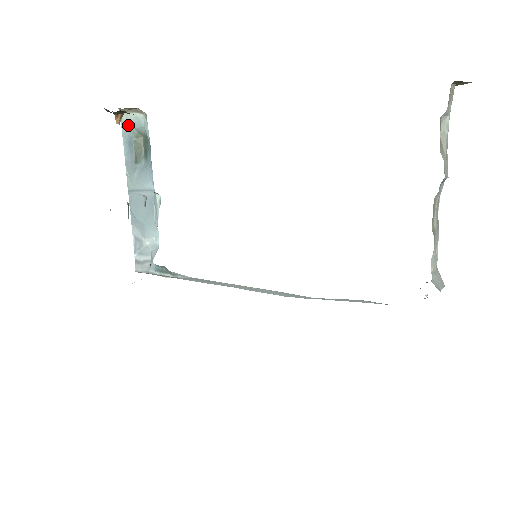
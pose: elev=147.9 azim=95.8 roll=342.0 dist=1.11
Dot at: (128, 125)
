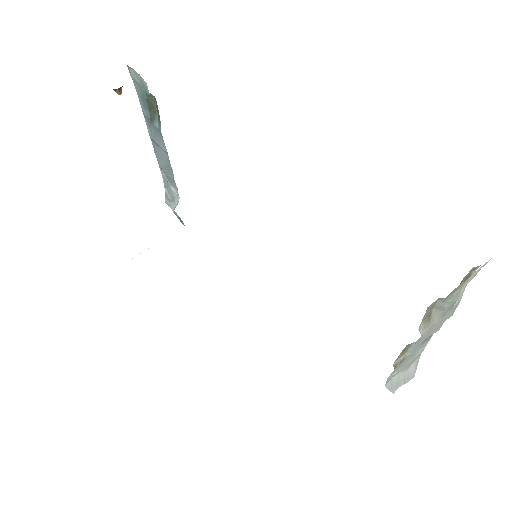
Dot at: (137, 82)
